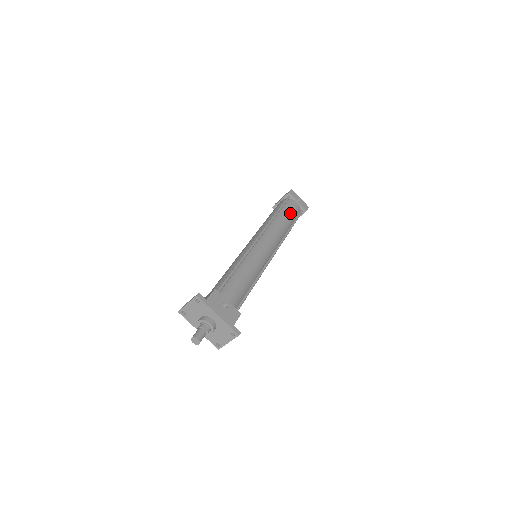
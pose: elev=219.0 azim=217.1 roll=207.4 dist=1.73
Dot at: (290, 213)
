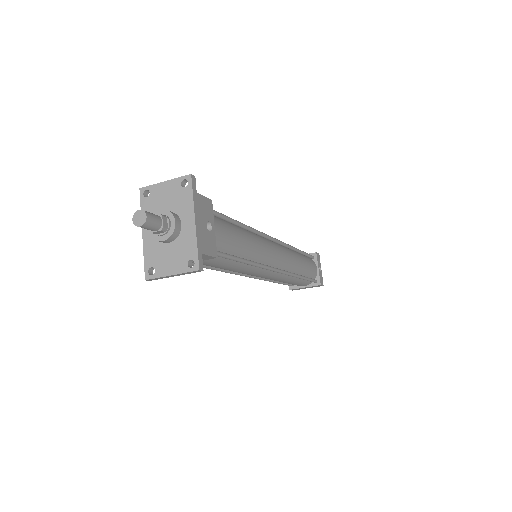
Dot at: (308, 266)
